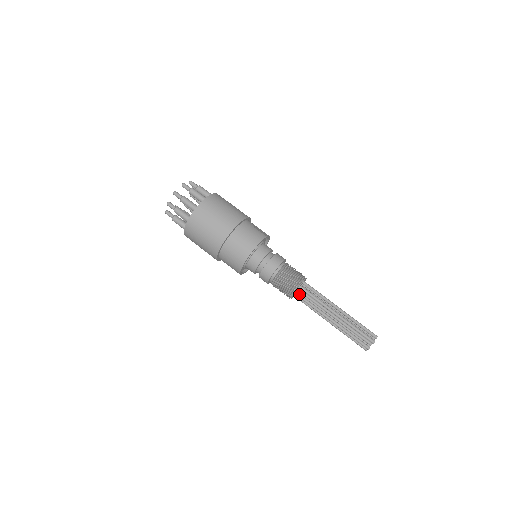
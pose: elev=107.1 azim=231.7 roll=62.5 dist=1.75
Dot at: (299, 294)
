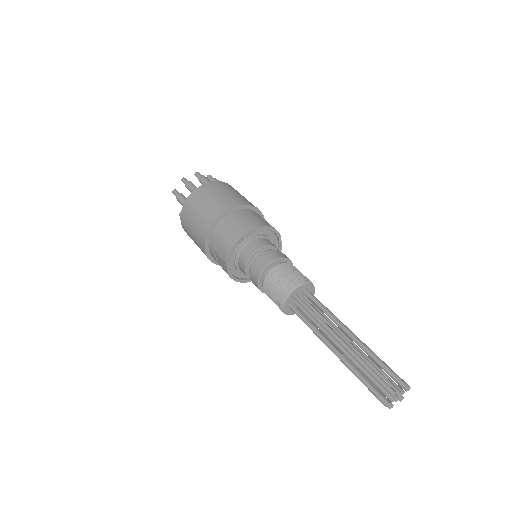
Dot at: (300, 297)
